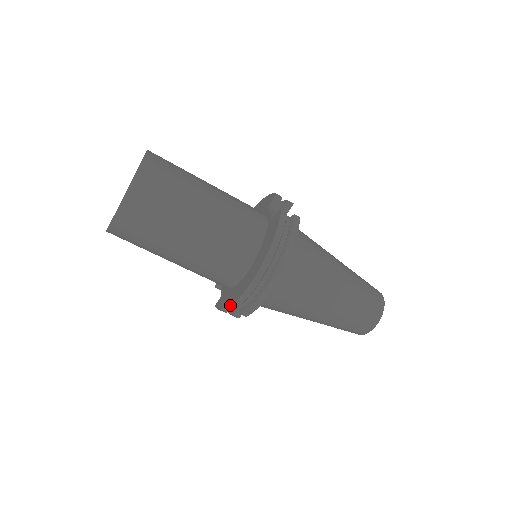
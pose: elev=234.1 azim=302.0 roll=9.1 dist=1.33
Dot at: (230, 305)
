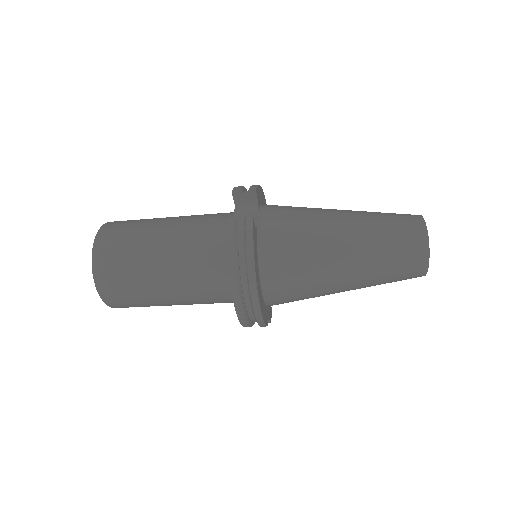
Dot at: (243, 326)
